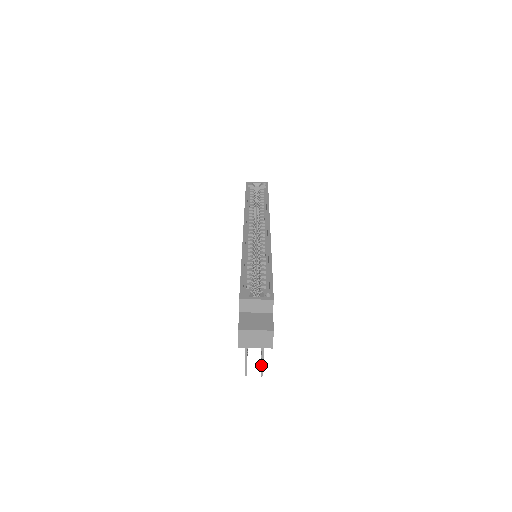
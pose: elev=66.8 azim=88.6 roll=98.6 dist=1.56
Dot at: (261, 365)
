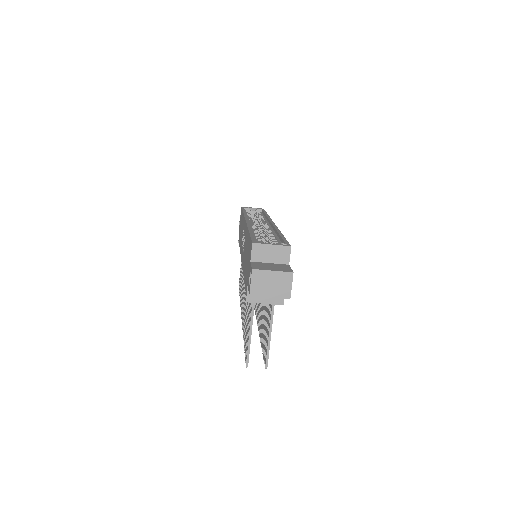
Dot at: (267, 350)
